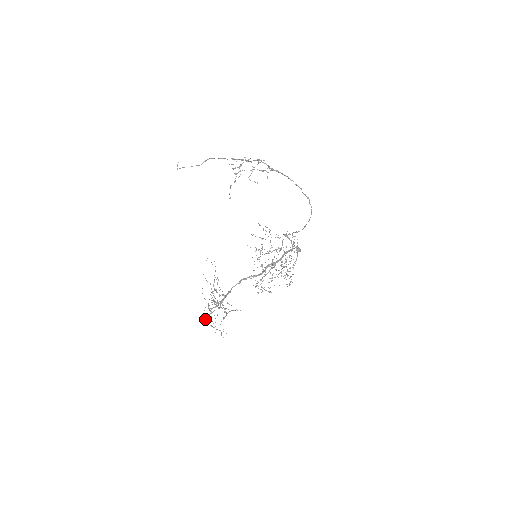
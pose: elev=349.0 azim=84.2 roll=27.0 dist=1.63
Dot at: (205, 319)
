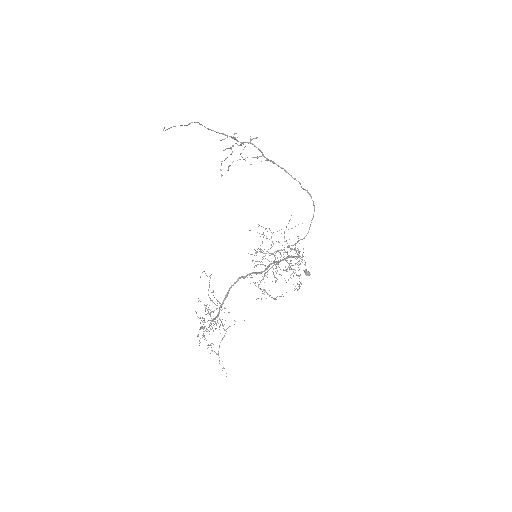
Dot at: (199, 341)
